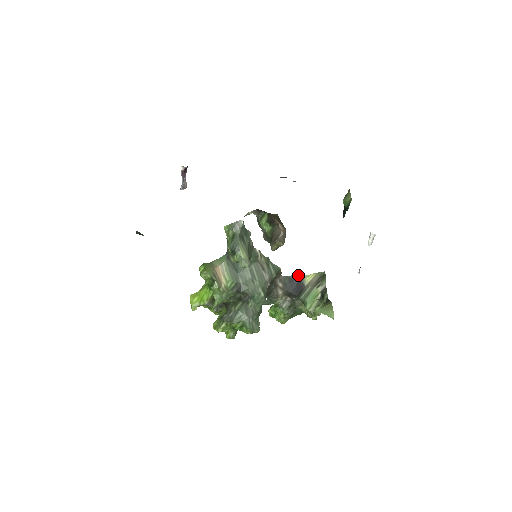
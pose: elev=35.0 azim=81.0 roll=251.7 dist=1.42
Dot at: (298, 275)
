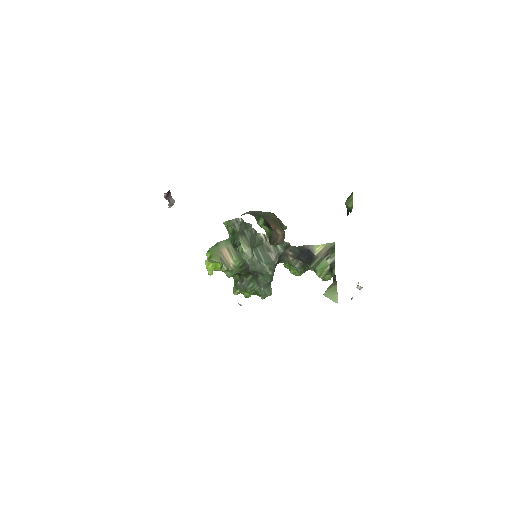
Dot at: (308, 245)
